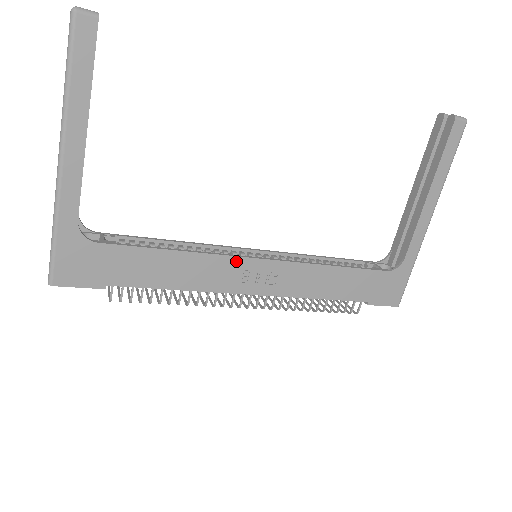
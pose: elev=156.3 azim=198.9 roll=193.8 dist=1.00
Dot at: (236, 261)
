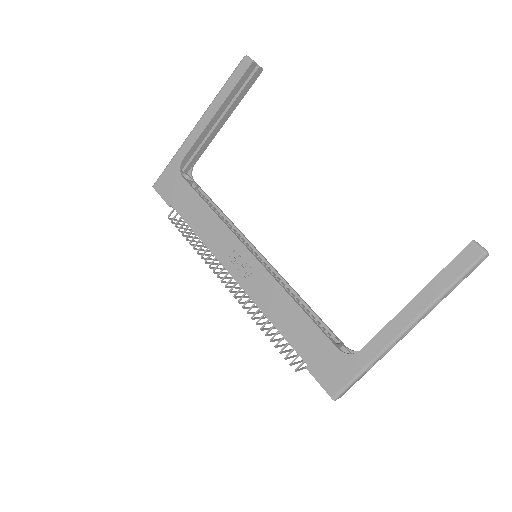
Dot at: (236, 242)
